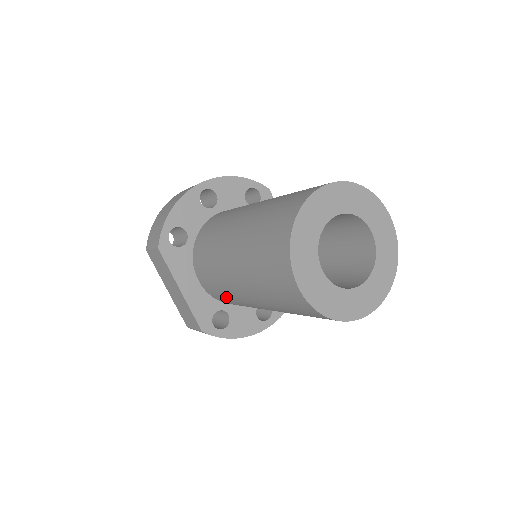
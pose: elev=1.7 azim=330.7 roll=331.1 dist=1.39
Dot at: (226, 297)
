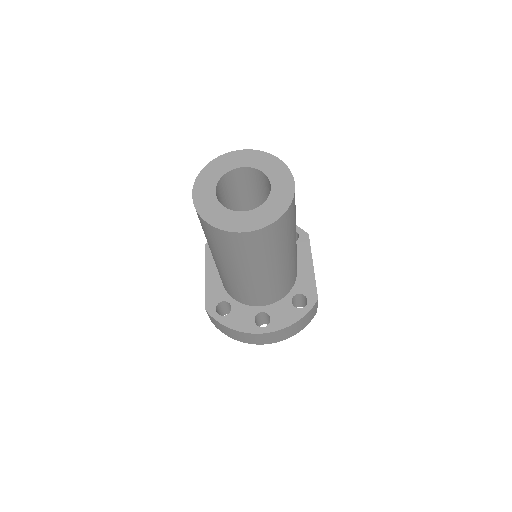
Dot at: (220, 275)
